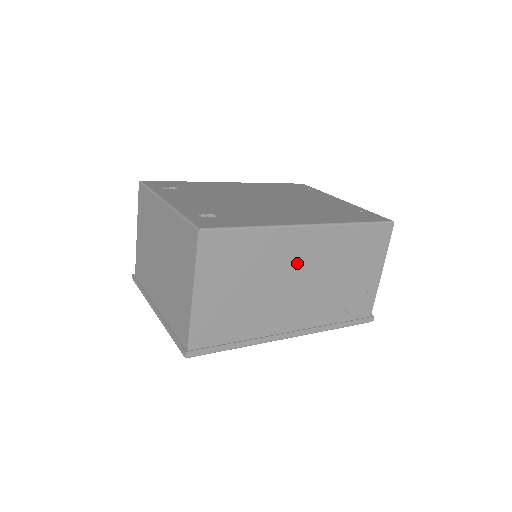
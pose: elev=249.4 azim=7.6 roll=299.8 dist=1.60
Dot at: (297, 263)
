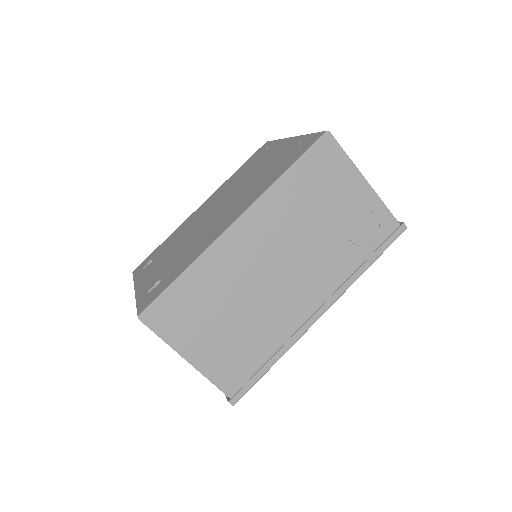
Dot at: (258, 259)
